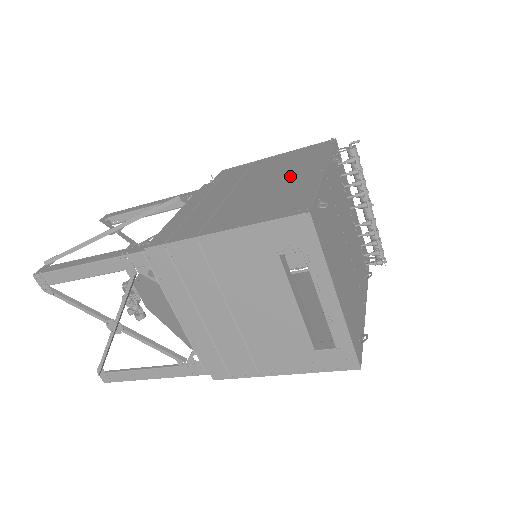
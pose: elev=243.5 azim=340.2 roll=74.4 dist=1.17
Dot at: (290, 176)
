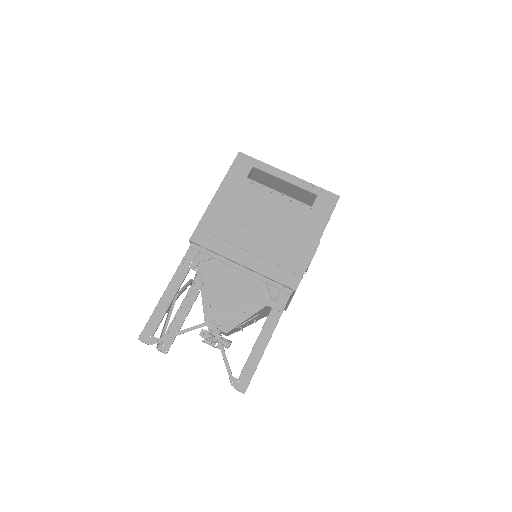
Dot at: occluded
